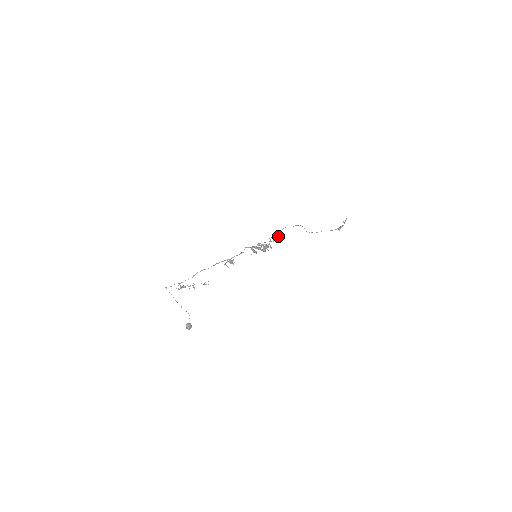
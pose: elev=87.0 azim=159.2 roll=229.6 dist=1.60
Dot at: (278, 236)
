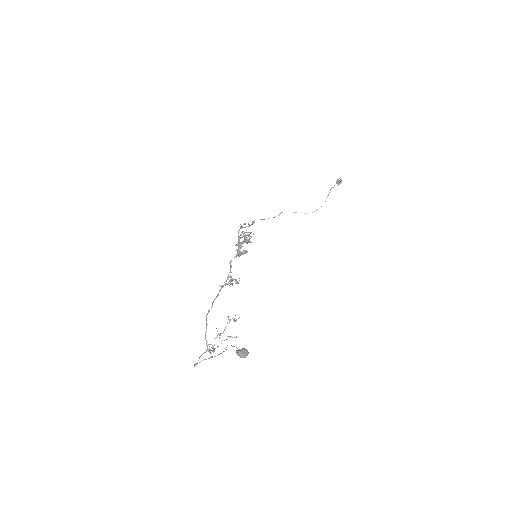
Dot at: (245, 224)
